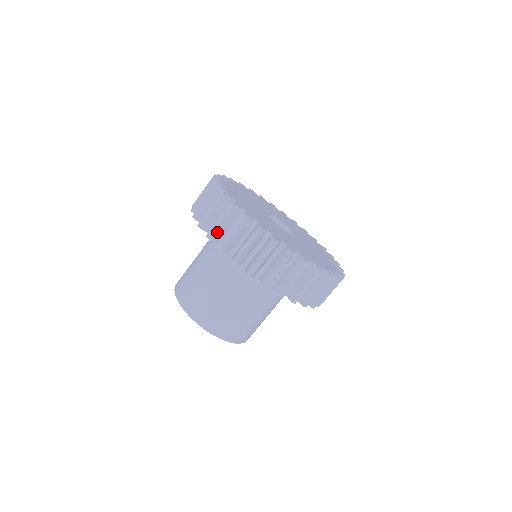
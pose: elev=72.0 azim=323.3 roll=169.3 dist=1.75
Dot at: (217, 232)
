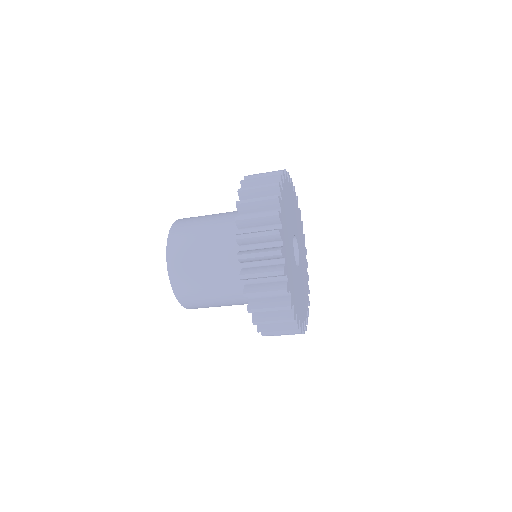
Dot at: (264, 322)
